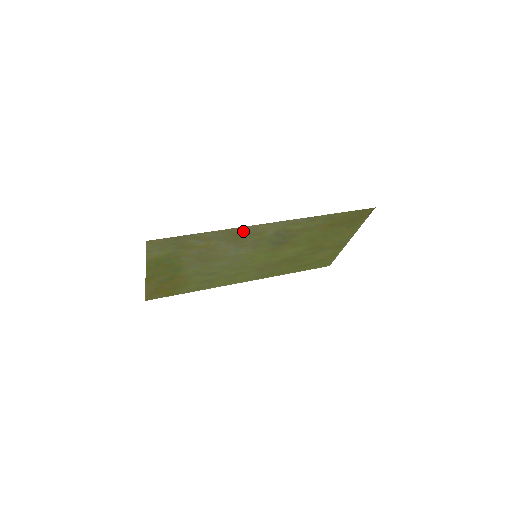
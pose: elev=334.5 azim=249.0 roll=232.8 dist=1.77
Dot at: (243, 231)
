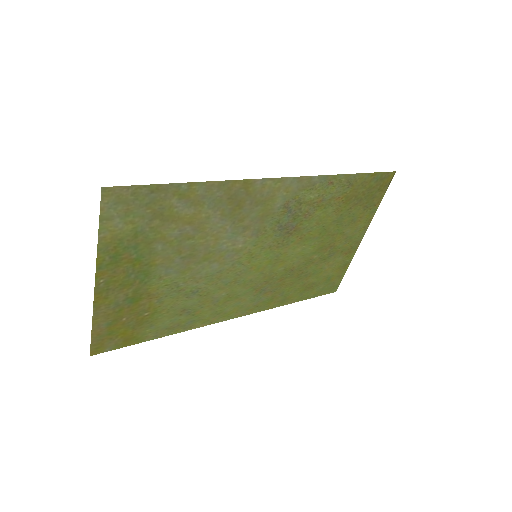
Dot at: (245, 191)
